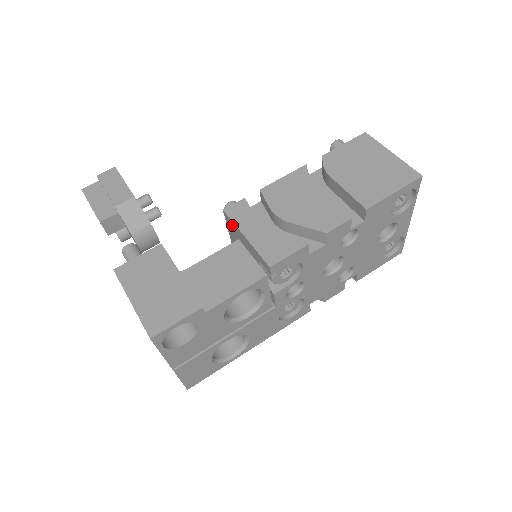
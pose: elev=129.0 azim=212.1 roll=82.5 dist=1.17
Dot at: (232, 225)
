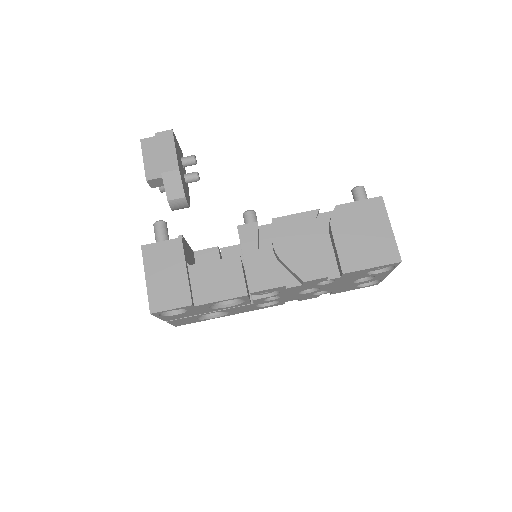
Dot at: occluded
